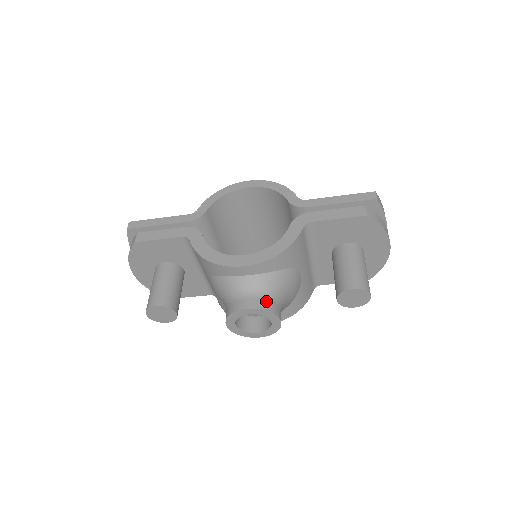
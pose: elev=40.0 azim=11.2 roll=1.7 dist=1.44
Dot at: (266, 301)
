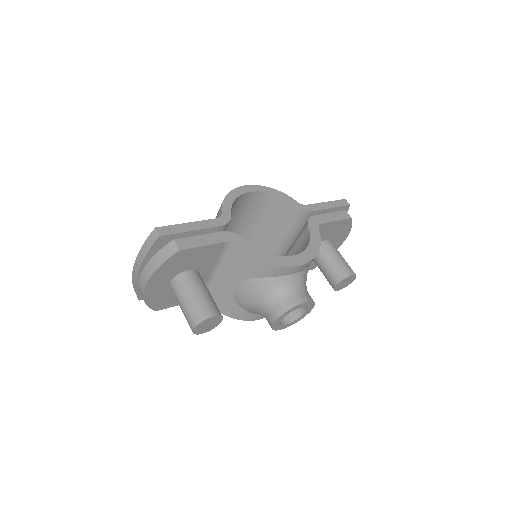
Dot at: (308, 294)
